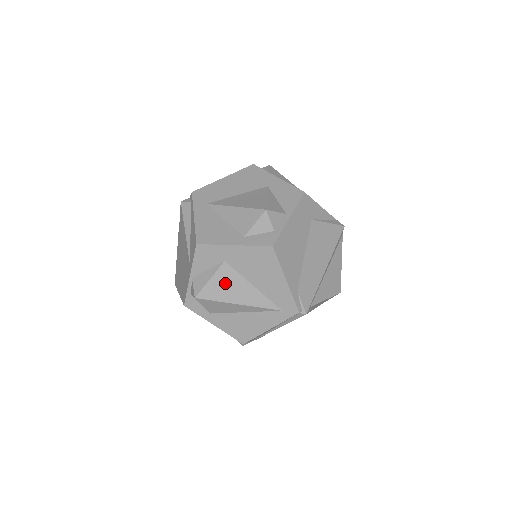
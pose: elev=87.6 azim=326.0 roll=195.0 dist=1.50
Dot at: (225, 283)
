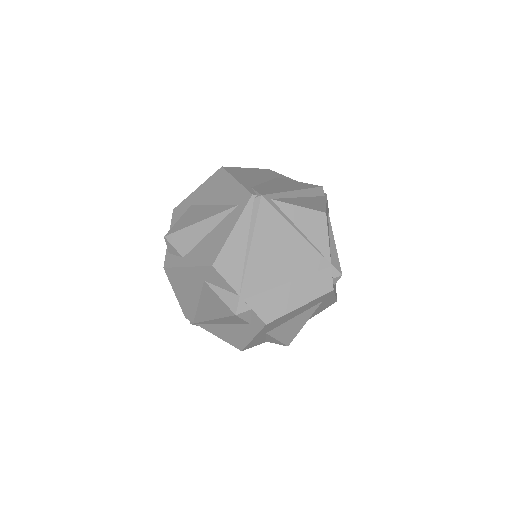
Dot at: (190, 216)
